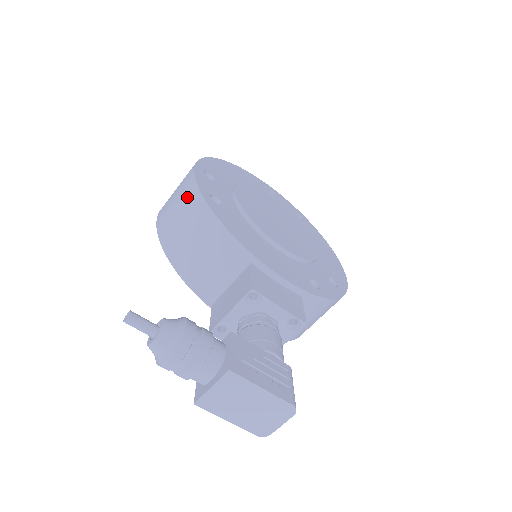
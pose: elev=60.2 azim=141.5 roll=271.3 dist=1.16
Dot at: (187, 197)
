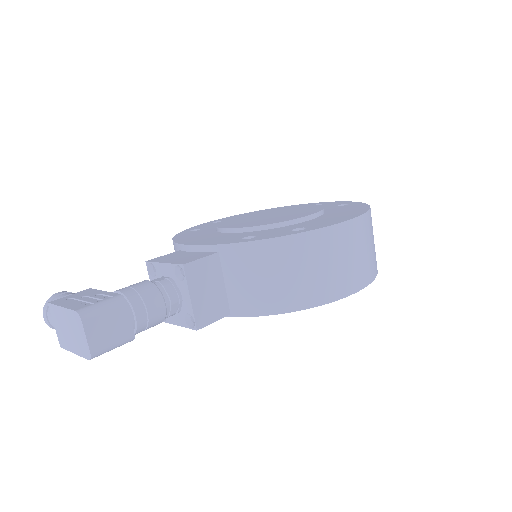
Dot at: occluded
